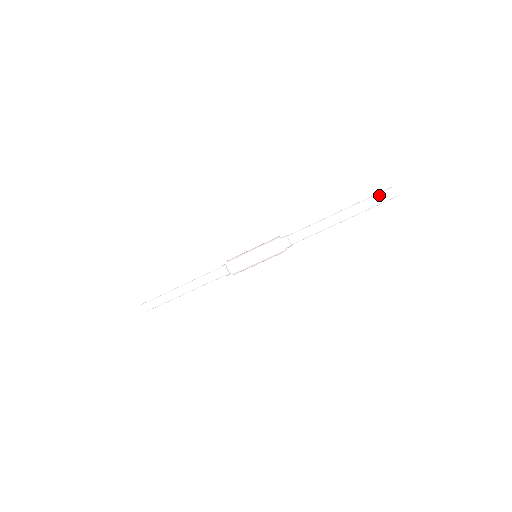
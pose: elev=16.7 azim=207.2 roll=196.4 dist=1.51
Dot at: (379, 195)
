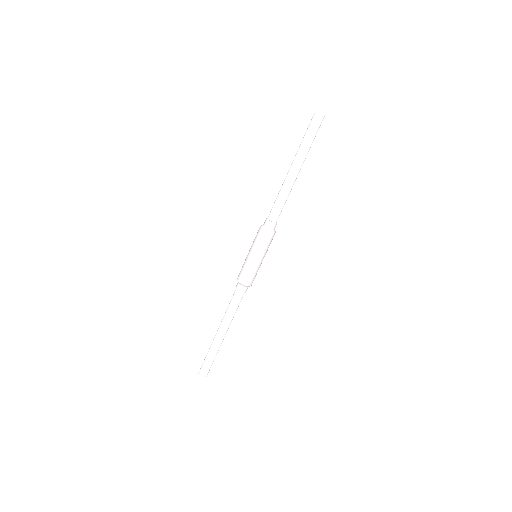
Dot at: (308, 127)
